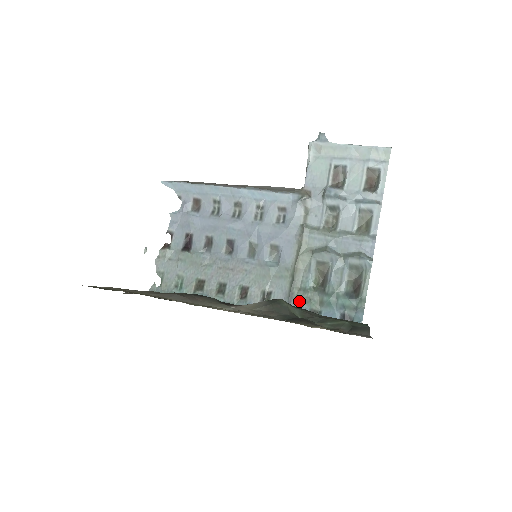
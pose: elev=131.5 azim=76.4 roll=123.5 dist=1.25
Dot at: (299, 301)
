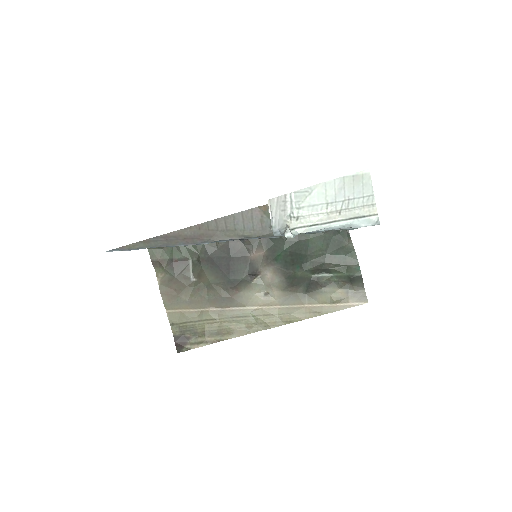
Dot at: occluded
